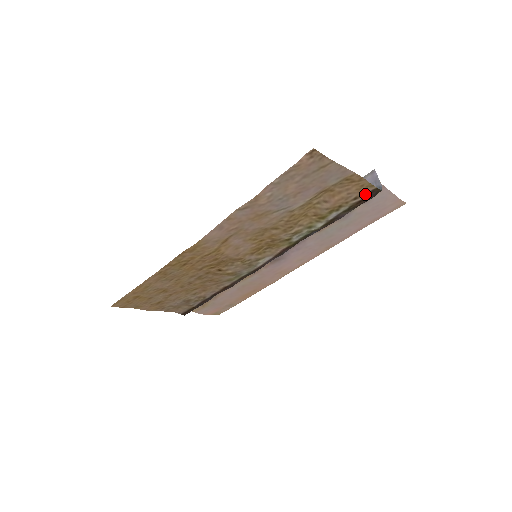
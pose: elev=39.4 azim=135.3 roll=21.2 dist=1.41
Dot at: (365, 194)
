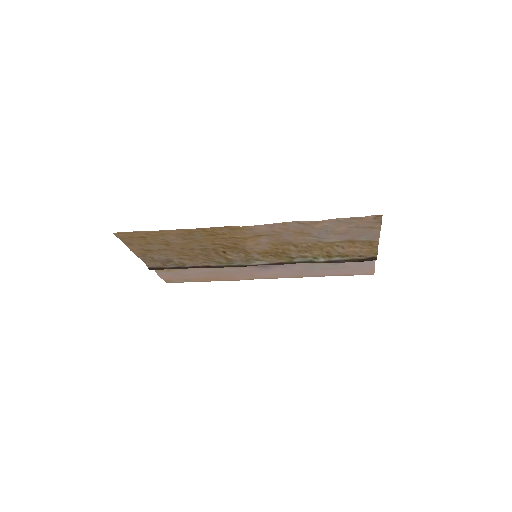
Dot at: (367, 257)
